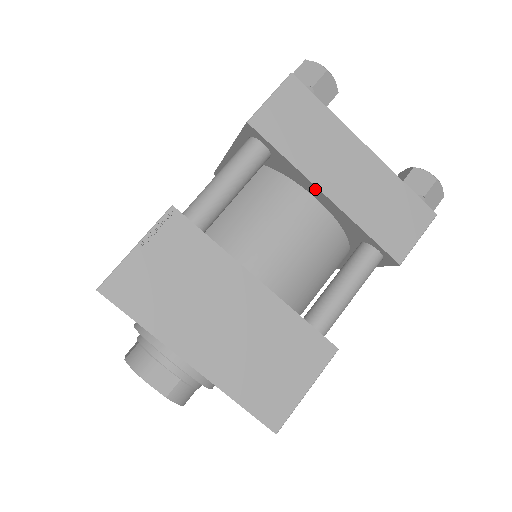
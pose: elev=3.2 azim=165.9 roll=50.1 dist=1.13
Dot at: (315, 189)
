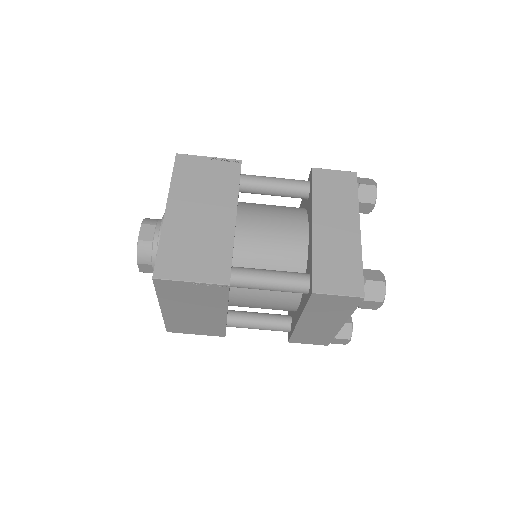
Dot at: (311, 220)
